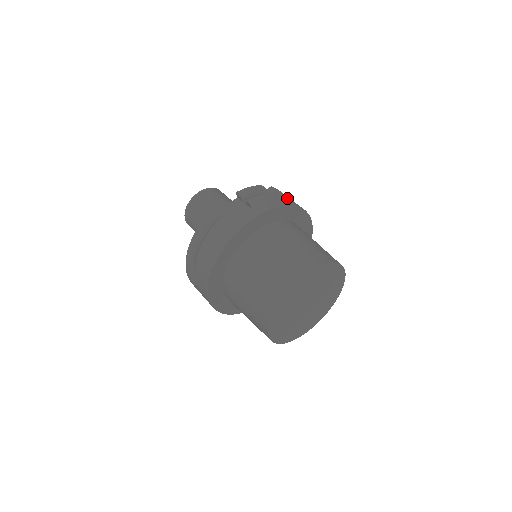
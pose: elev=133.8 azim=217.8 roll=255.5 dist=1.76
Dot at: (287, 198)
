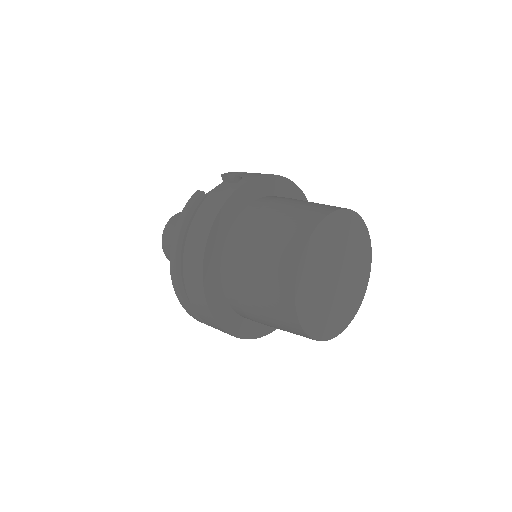
Dot at: occluded
